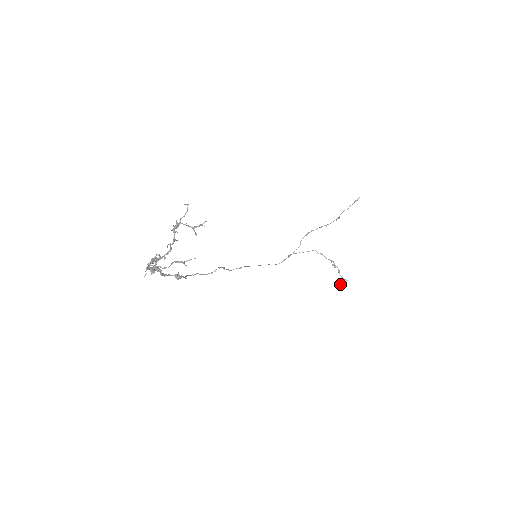
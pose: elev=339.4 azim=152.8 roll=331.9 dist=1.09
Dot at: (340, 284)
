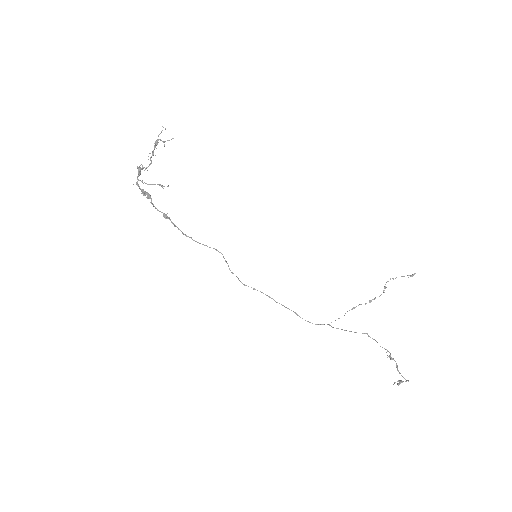
Dot at: (398, 384)
